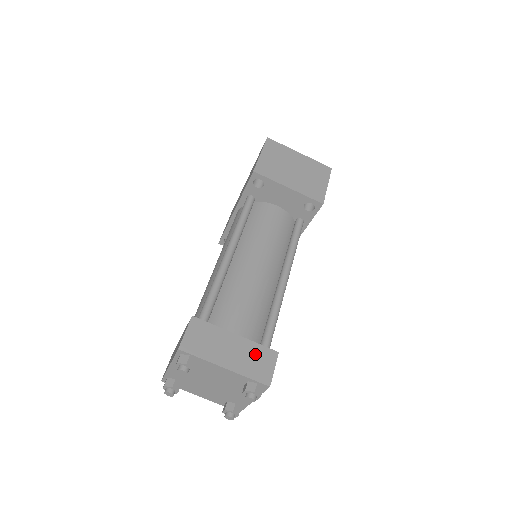
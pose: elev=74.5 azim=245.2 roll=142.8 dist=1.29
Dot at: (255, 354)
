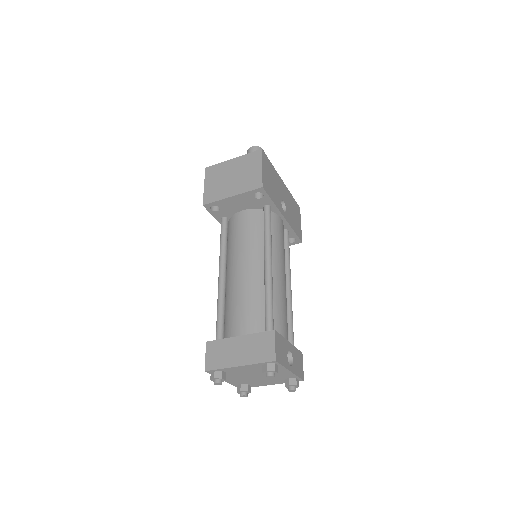
Dot at: (257, 342)
